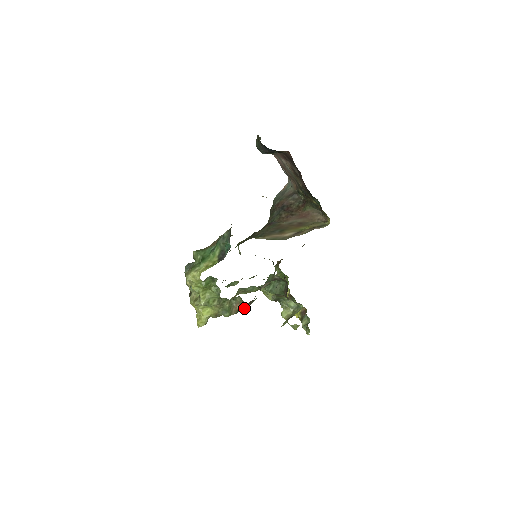
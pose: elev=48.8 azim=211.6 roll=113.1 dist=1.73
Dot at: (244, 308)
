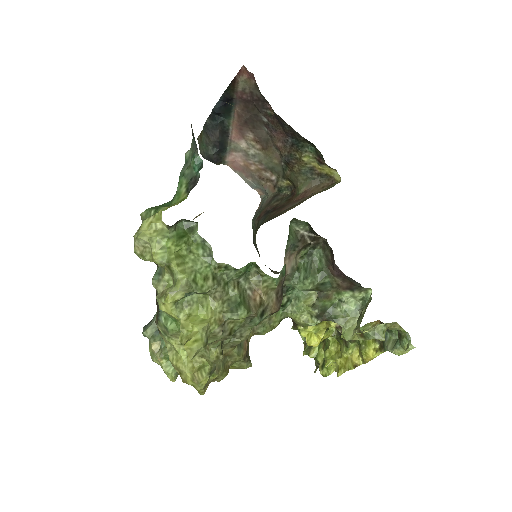
Dot at: (270, 307)
